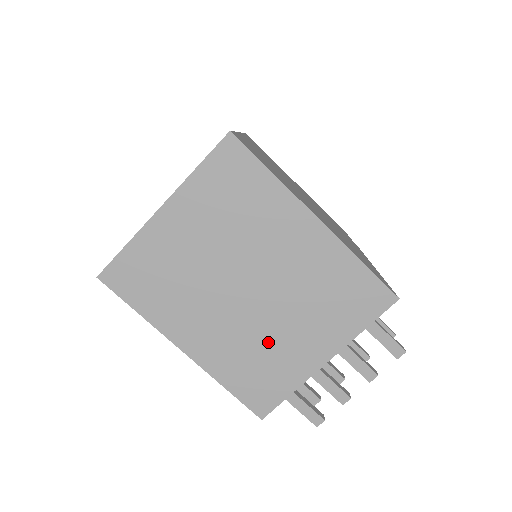
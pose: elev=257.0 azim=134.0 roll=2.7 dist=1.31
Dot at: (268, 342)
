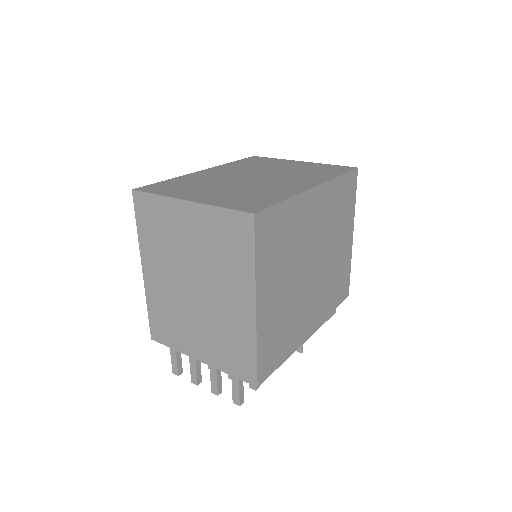
Dot at: (182, 318)
